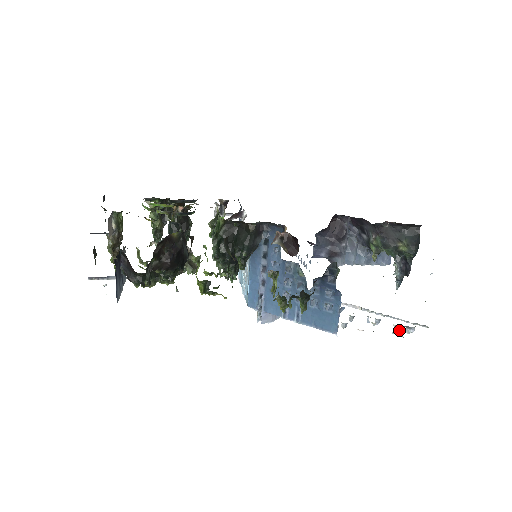
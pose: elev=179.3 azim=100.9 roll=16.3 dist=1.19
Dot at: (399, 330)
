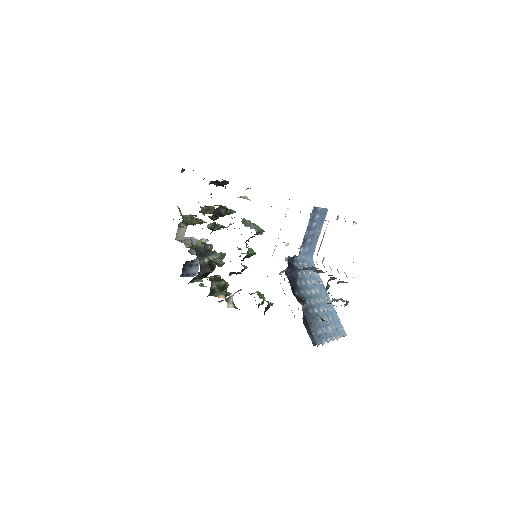
Dot at: occluded
